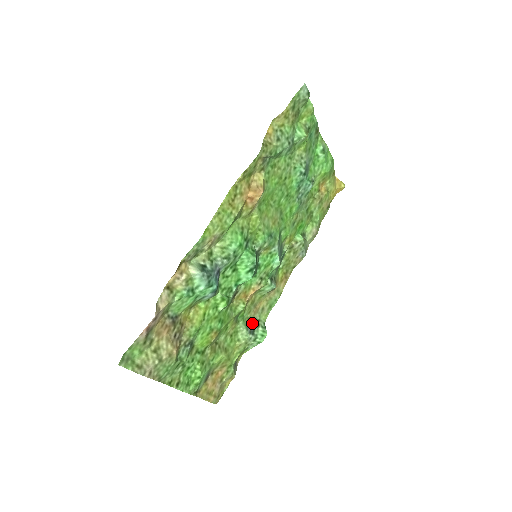
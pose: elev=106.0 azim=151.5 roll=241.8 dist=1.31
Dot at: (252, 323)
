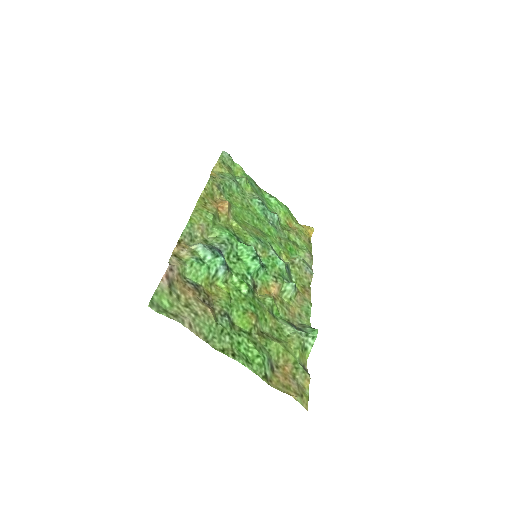
Dot at: (296, 326)
